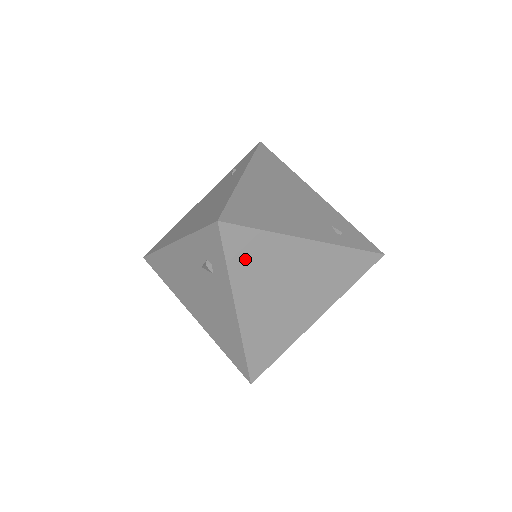
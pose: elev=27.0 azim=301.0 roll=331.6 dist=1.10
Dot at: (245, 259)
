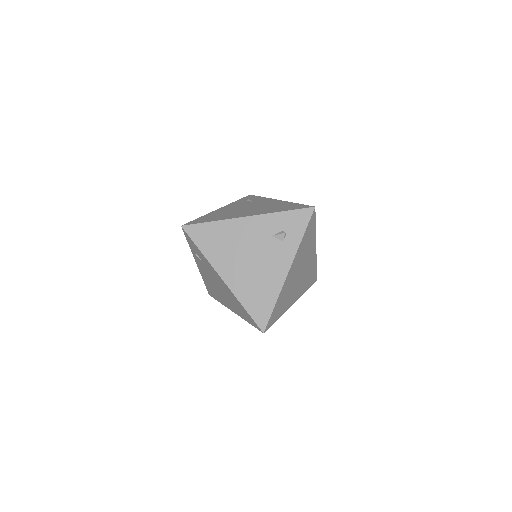
Dot at: (306, 238)
